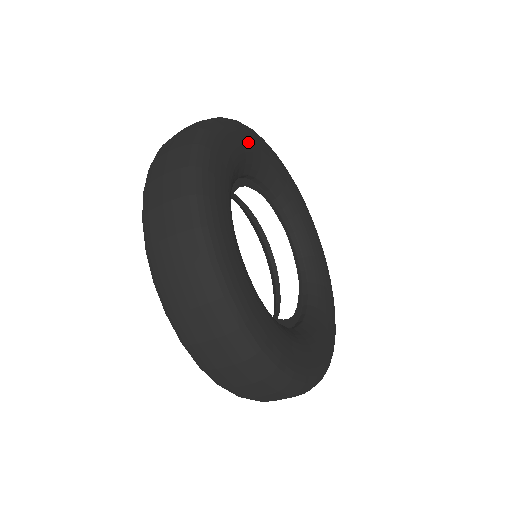
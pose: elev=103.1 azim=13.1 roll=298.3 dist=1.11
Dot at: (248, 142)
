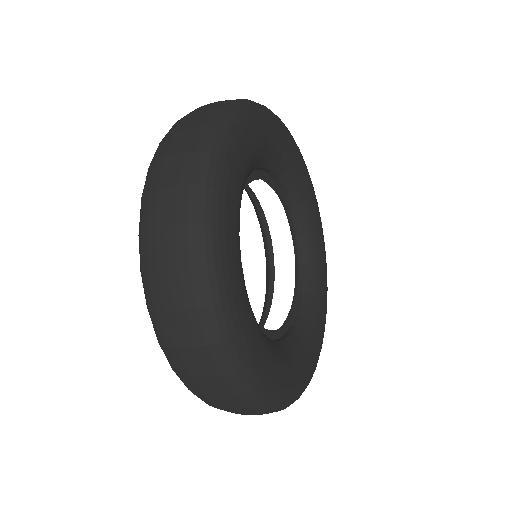
Dot at: (248, 147)
